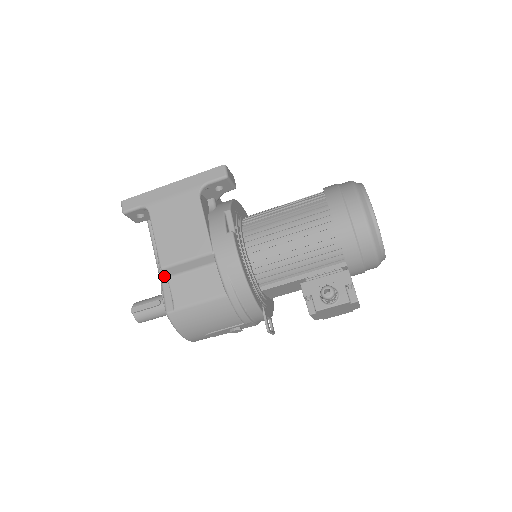
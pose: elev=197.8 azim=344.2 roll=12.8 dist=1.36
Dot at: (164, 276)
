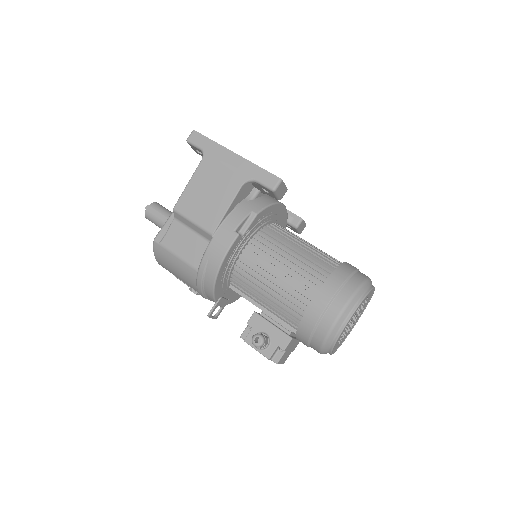
Dot at: occluded
